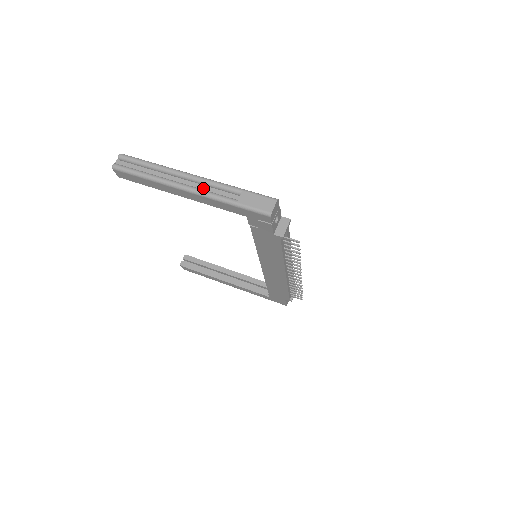
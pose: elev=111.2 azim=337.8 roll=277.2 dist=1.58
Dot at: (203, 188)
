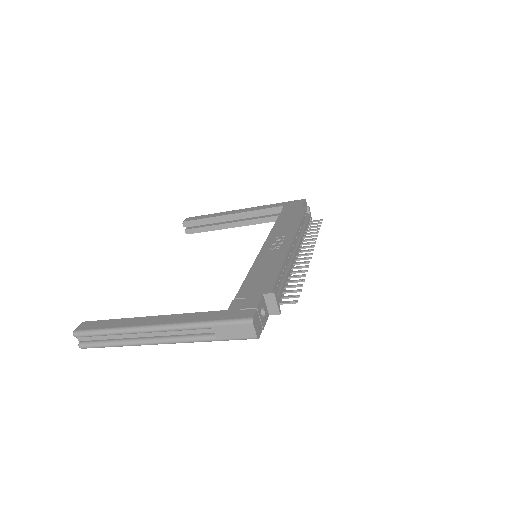
Dot at: (174, 333)
